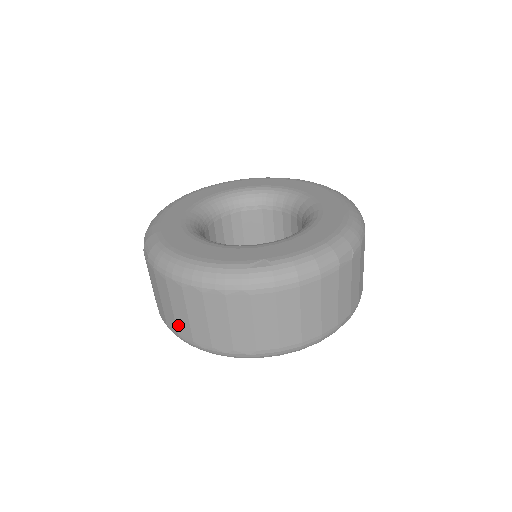
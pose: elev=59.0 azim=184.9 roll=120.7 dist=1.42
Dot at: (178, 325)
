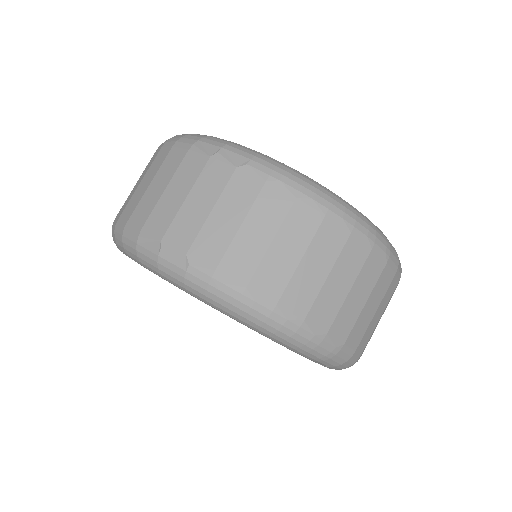
Dot at: (261, 272)
